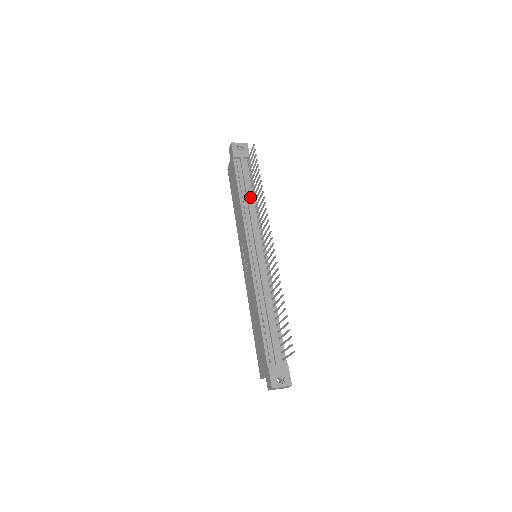
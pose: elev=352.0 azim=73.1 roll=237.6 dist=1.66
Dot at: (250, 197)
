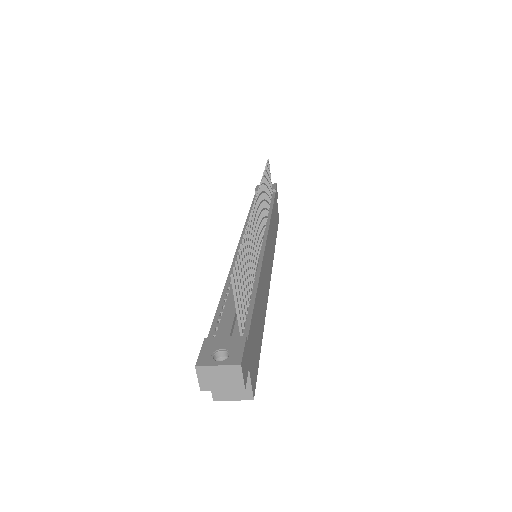
Dot at: occluded
